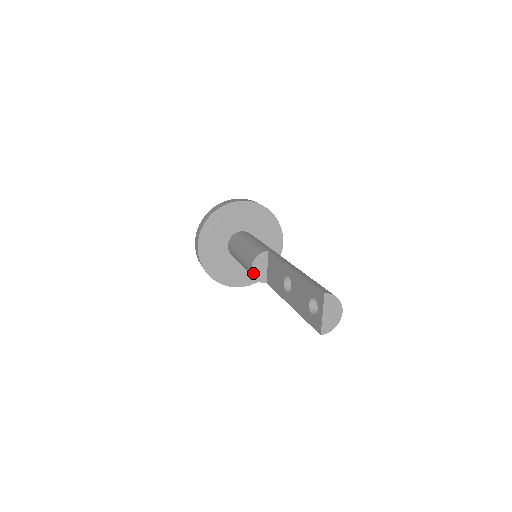
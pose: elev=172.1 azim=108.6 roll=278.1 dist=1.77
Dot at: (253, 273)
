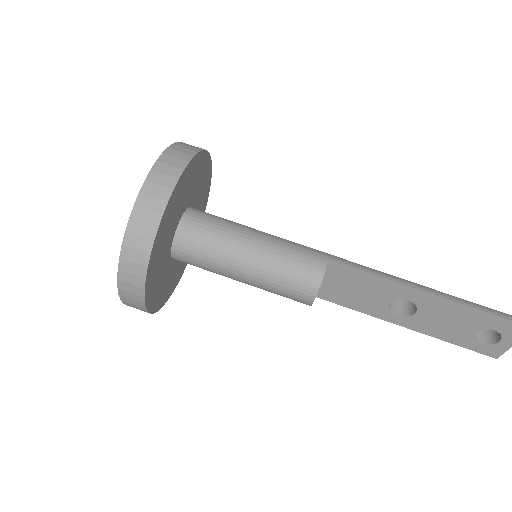
Dot at: (312, 303)
